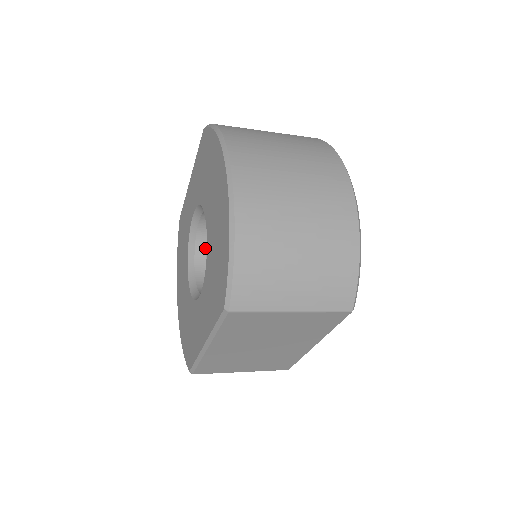
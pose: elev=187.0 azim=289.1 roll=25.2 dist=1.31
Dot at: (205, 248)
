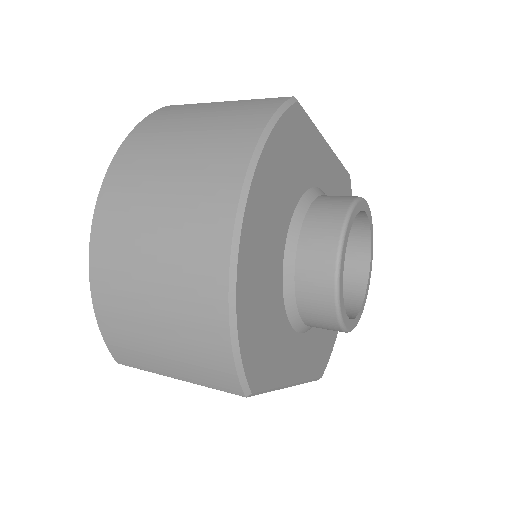
Dot at: occluded
